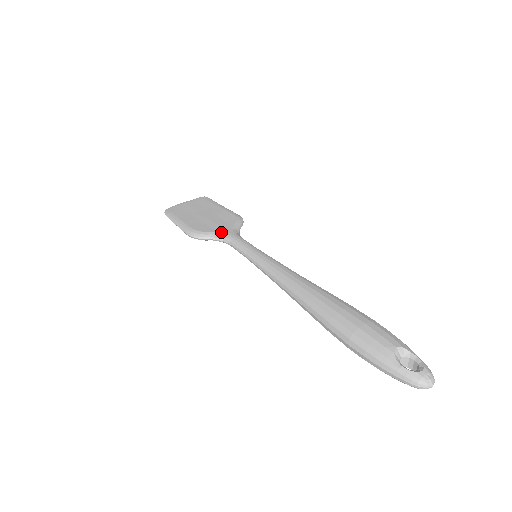
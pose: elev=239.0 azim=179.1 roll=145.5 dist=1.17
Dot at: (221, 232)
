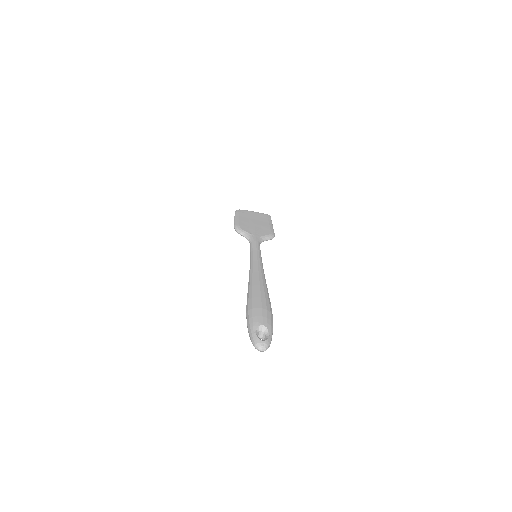
Dot at: (252, 235)
